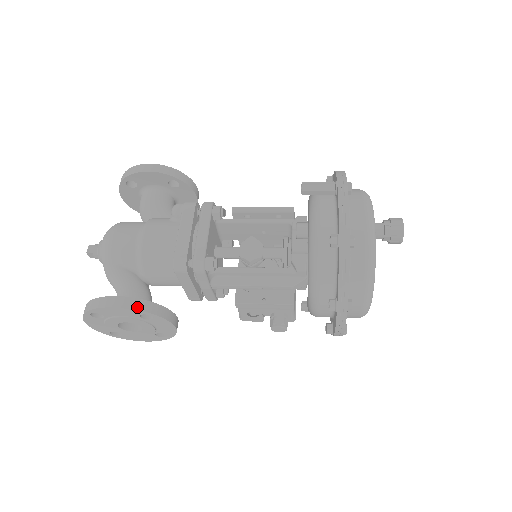
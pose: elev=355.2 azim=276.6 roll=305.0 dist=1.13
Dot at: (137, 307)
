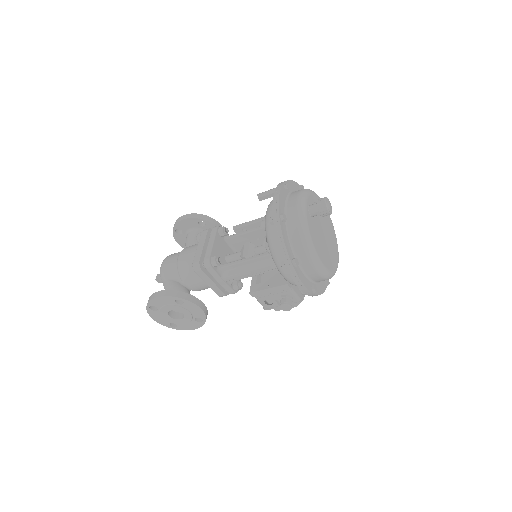
Dot at: (170, 295)
